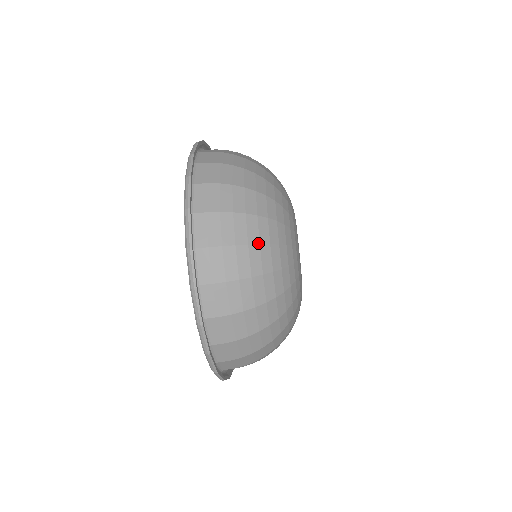
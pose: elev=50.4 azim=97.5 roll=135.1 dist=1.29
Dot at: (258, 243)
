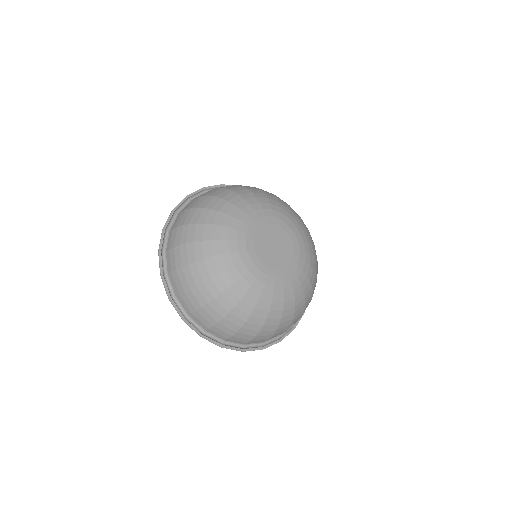
Dot at: (213, 299)
